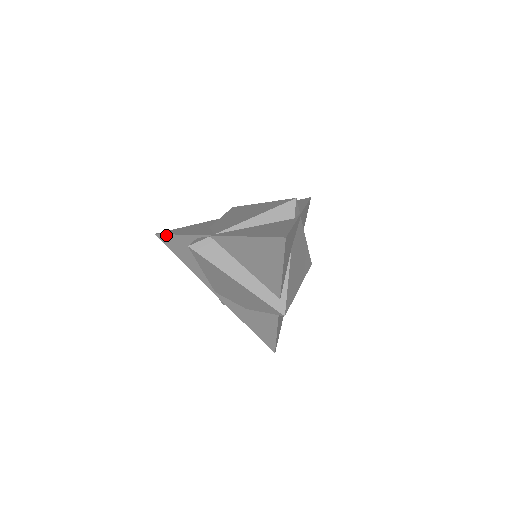
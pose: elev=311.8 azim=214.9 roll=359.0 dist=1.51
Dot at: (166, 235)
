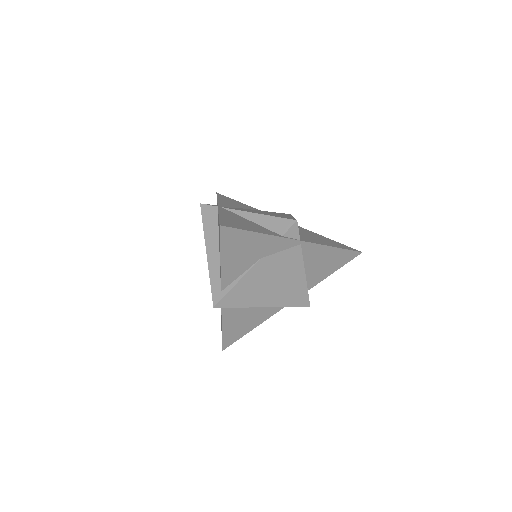
Dot at: occluded
